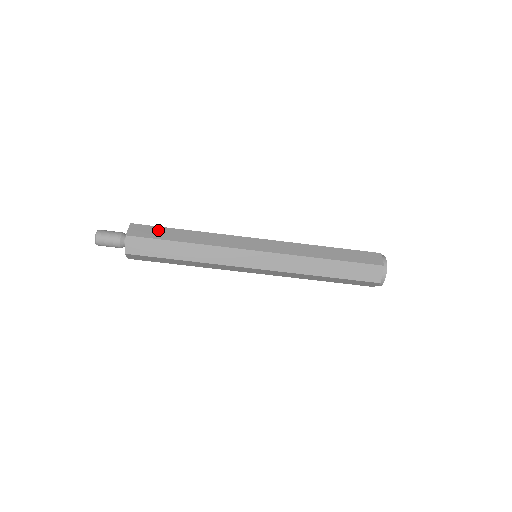
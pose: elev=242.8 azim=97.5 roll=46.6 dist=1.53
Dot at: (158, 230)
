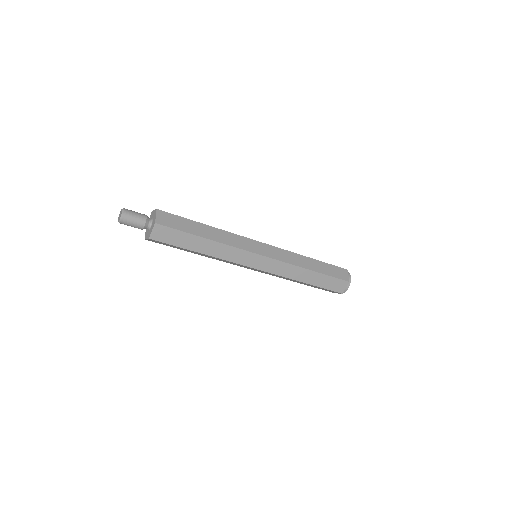
Dot at: (182, 221)
